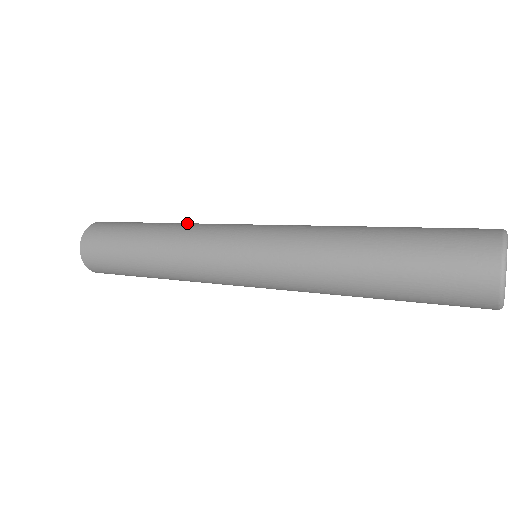
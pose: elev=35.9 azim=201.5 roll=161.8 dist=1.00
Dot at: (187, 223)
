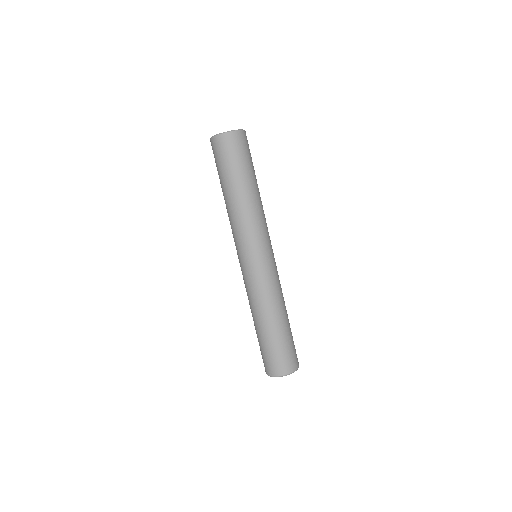
Dot at: (247, 211)
